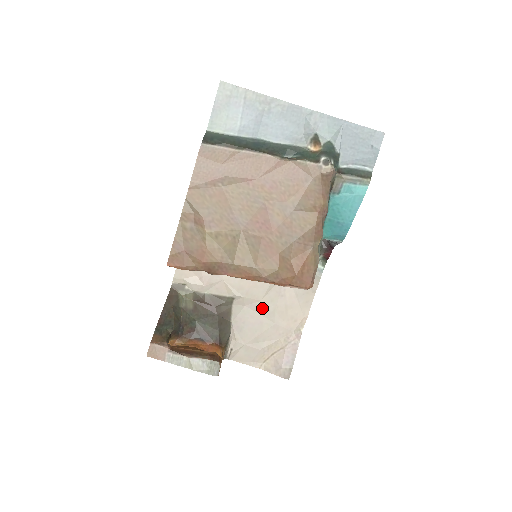
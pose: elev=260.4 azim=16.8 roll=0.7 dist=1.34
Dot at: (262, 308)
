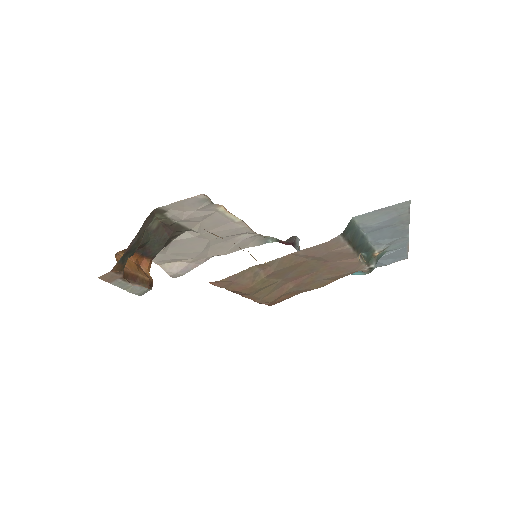
Dot at: (205, 243)
